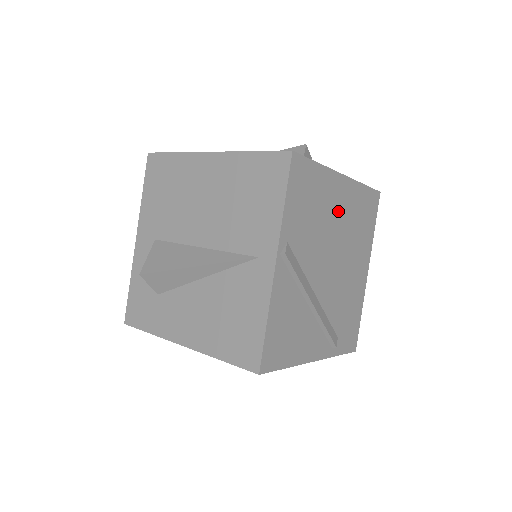
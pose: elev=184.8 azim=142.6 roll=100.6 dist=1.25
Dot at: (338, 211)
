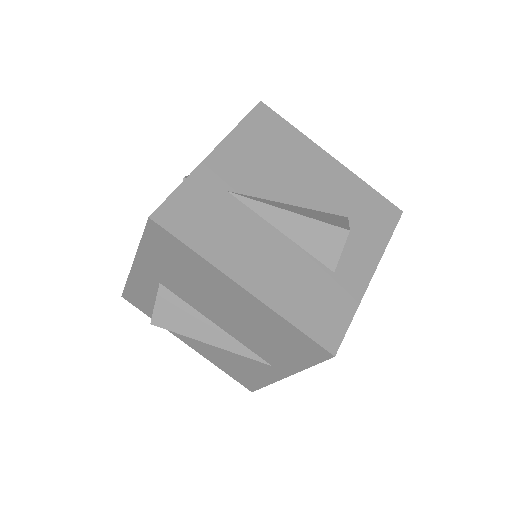
Dot at: occluded
